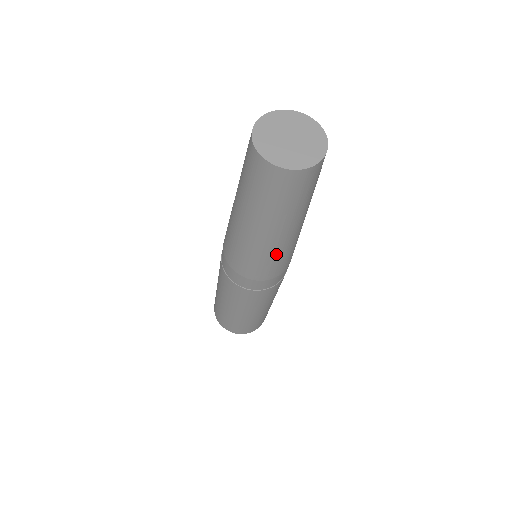
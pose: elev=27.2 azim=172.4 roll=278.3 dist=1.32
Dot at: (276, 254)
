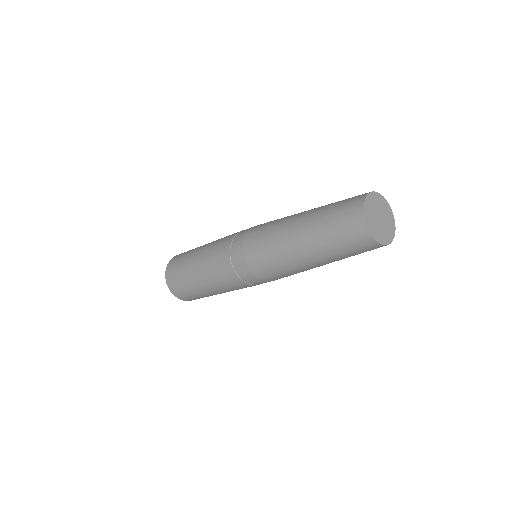
Dot at: (282, 262)
